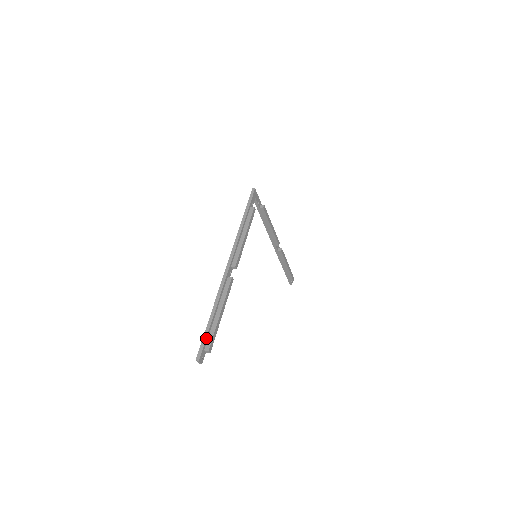
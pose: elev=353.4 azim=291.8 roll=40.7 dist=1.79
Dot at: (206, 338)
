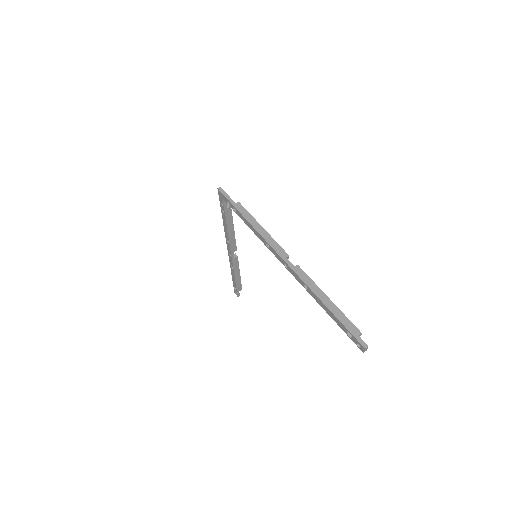
Dot at: (348, 325)
